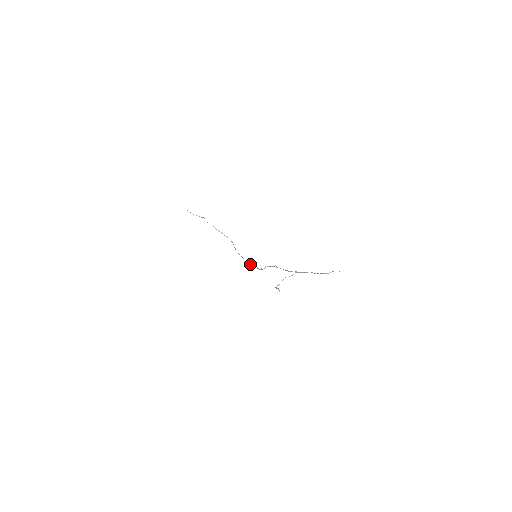
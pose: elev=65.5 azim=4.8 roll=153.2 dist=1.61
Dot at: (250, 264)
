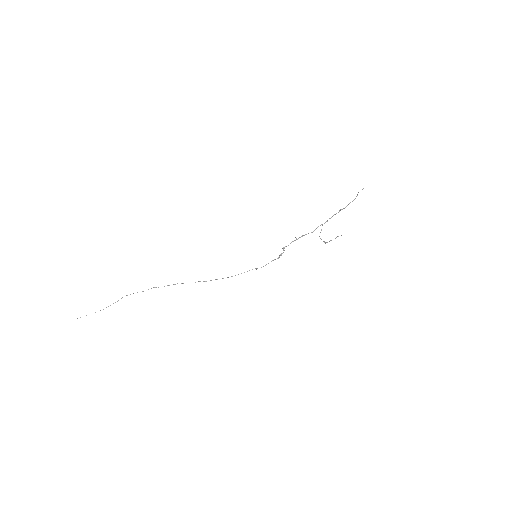
Dot at: (256, 268)
